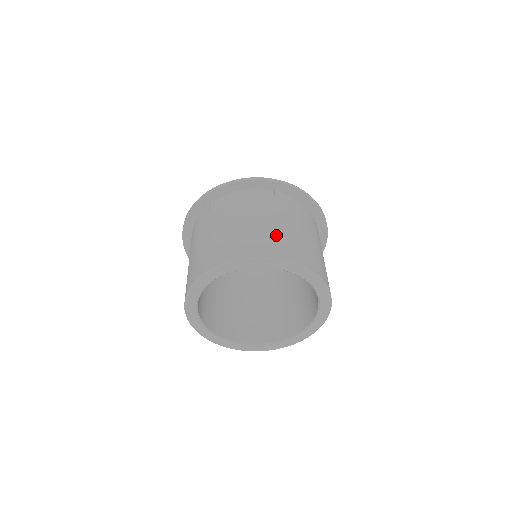
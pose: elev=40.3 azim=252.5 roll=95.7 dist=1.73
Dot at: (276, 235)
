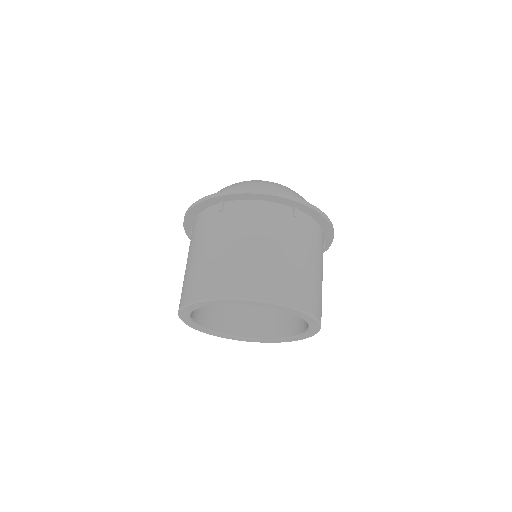
Dot at: (287, 273)
